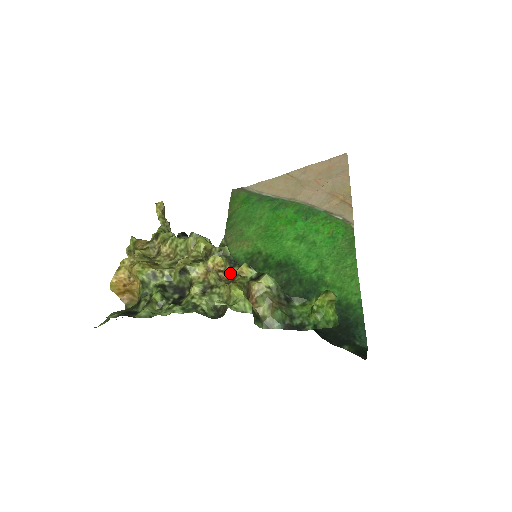
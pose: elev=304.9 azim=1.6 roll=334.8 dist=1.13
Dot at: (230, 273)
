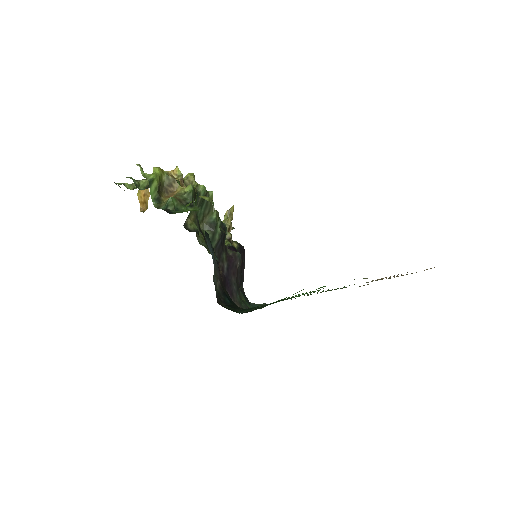
Dot at: occluded
